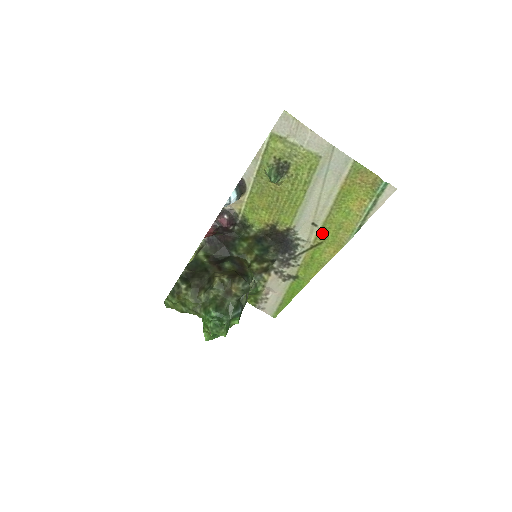
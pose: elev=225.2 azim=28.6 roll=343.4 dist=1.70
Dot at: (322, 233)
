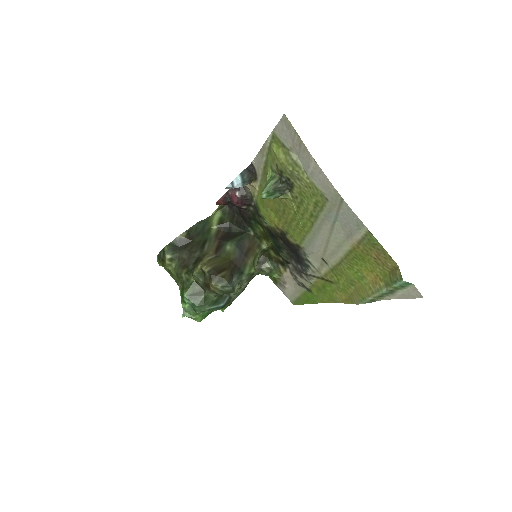
Dot at: (333, 274)
